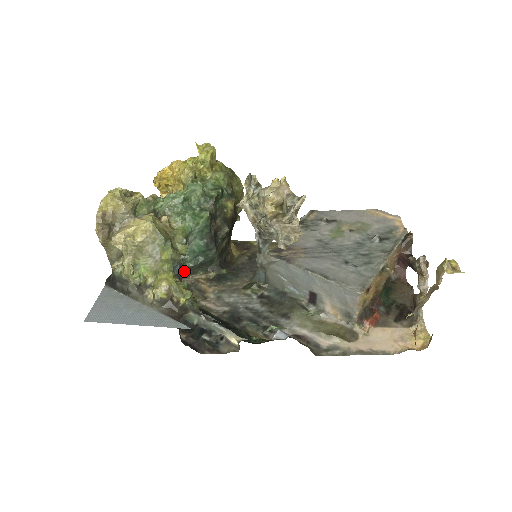
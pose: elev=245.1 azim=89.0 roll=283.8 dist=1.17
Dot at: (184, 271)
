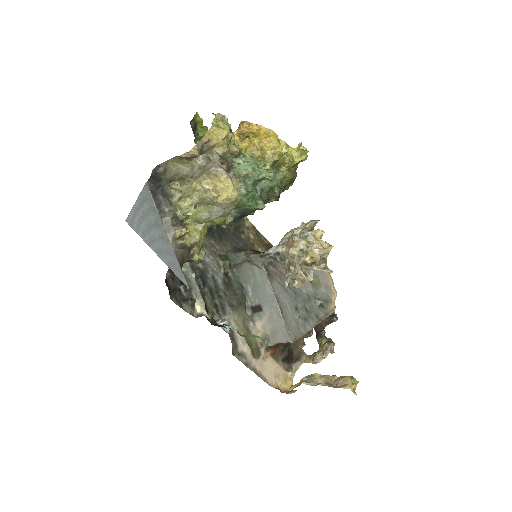
Dot at: occluded
